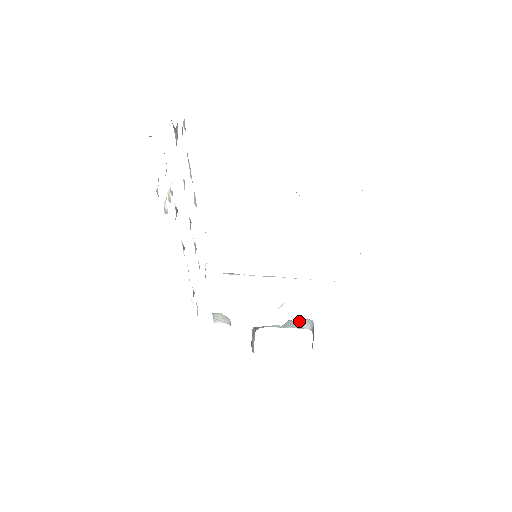
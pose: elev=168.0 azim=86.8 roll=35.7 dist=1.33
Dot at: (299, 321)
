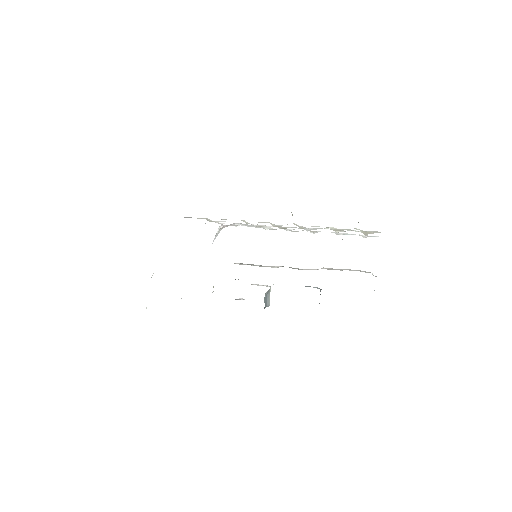
Dot at: (307, 286)
